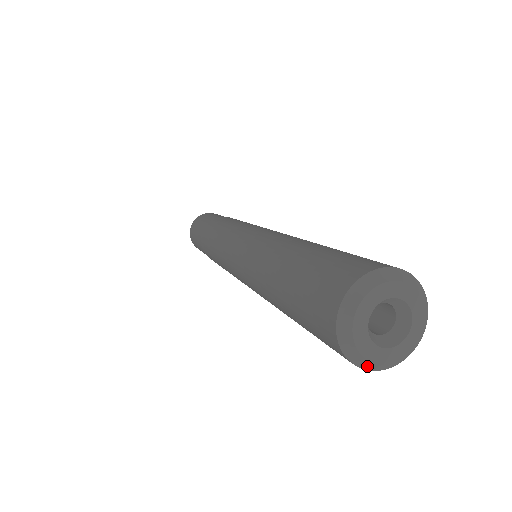
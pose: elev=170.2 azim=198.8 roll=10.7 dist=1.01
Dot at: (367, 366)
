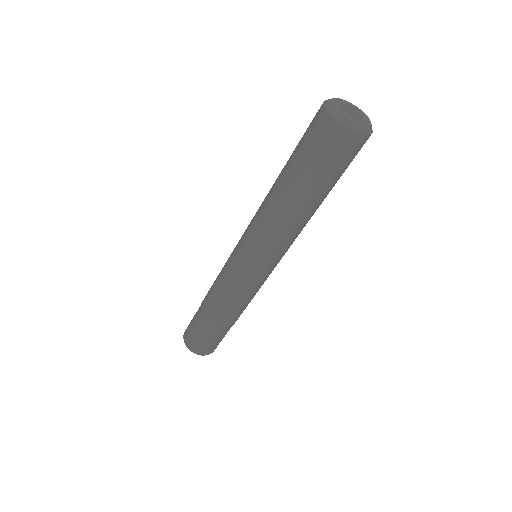
Dot at: (332, 112)
